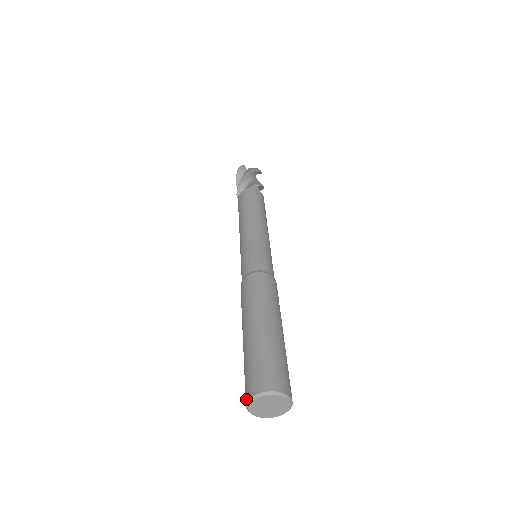
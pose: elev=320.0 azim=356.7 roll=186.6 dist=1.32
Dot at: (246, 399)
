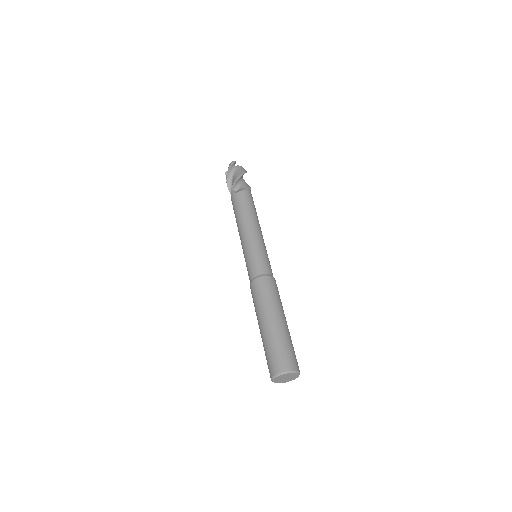
Dot at: (276, 372)
